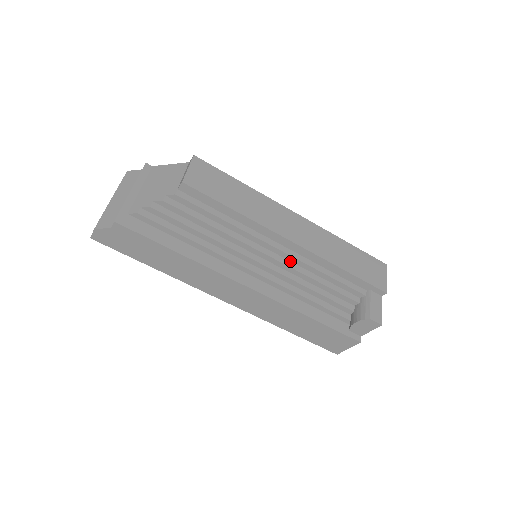
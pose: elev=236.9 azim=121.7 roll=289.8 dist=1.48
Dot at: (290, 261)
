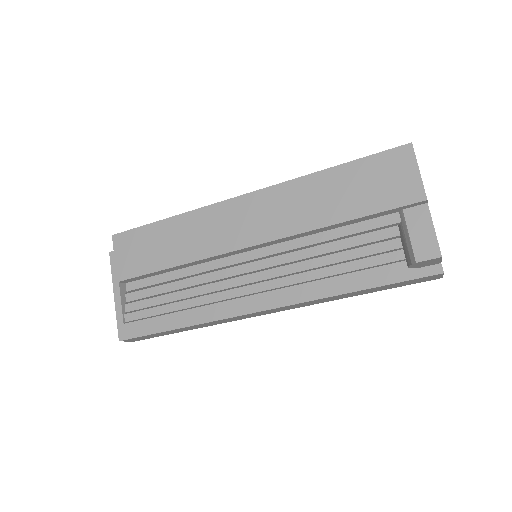
Dot at: (276, 256)
